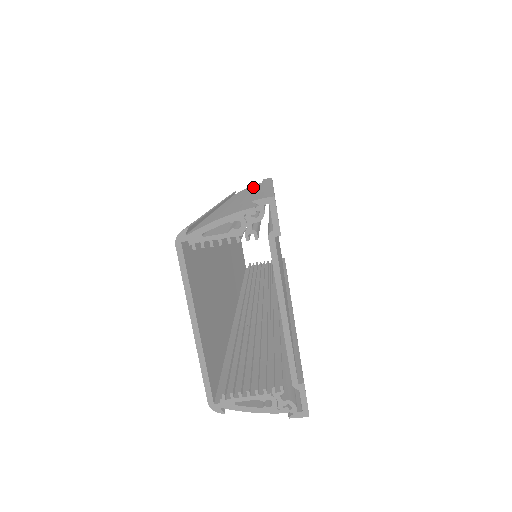
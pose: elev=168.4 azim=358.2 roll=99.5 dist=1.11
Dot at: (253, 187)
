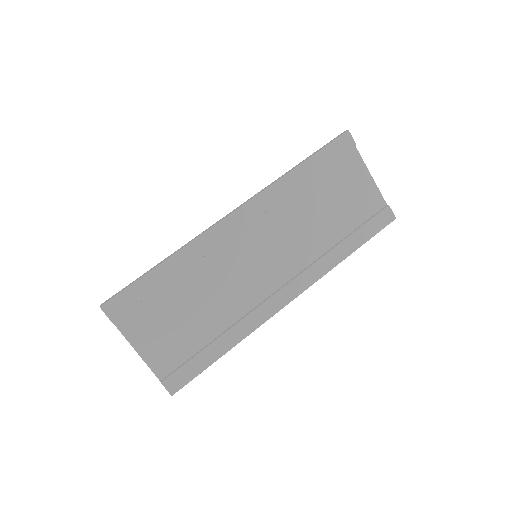
Dot at: occluded
